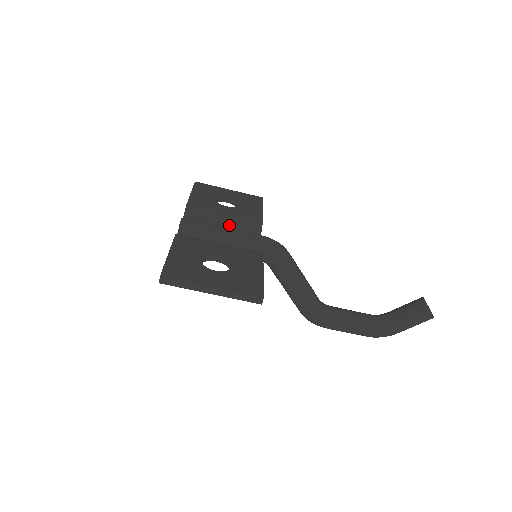
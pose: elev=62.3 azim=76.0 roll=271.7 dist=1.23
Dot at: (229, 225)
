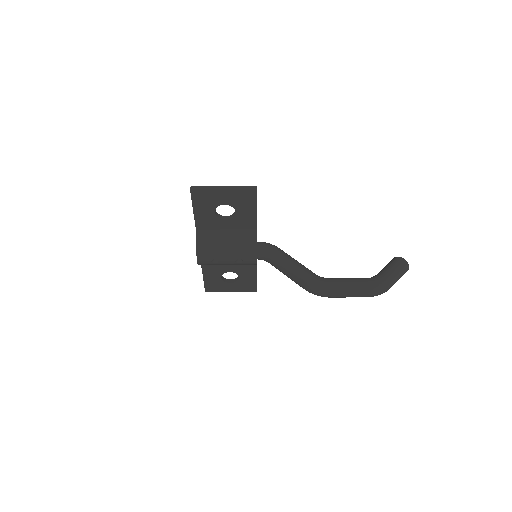
Dot at: occluded
